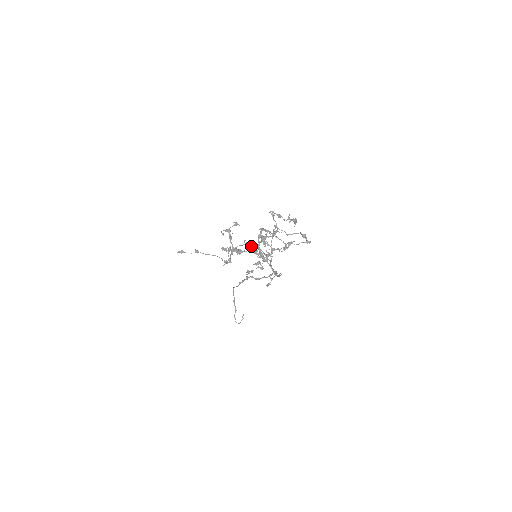
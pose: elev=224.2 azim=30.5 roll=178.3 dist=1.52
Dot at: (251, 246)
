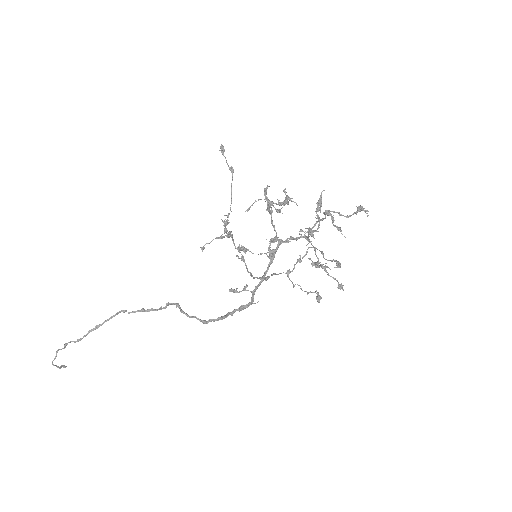
Dot at: occluded
